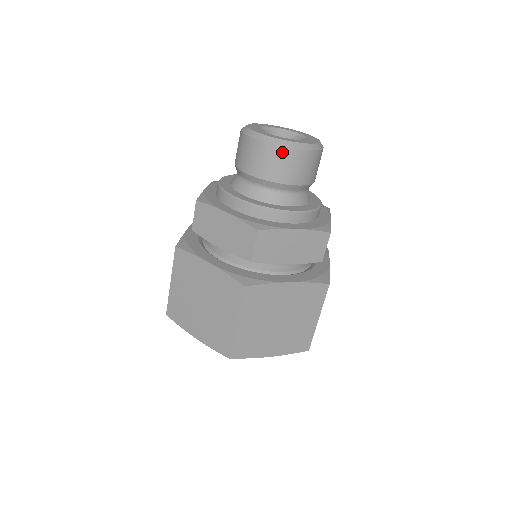
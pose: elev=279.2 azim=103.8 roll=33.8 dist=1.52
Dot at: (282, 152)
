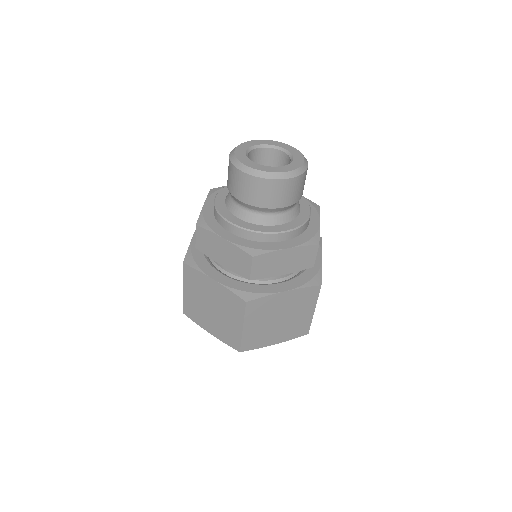
Dot at: (268, 183)
